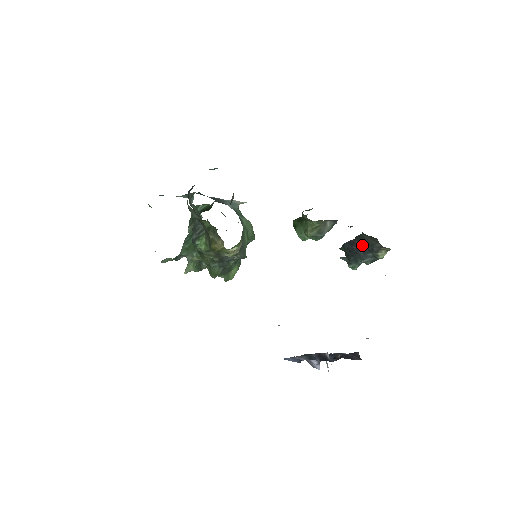
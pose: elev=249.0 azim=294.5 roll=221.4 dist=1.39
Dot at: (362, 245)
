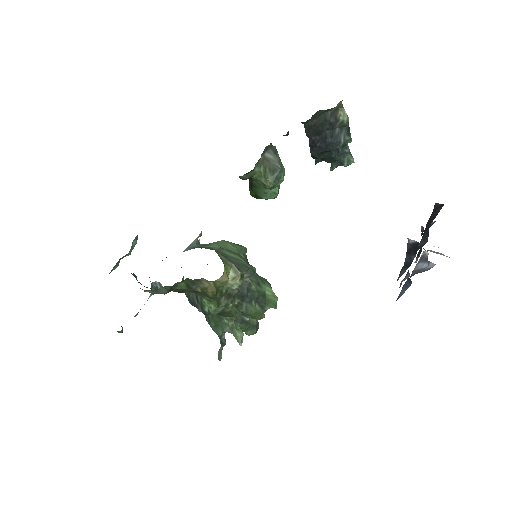
Dot at: (320, 133)
